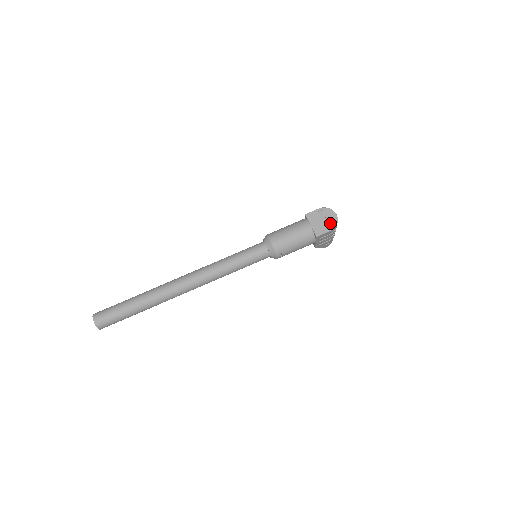
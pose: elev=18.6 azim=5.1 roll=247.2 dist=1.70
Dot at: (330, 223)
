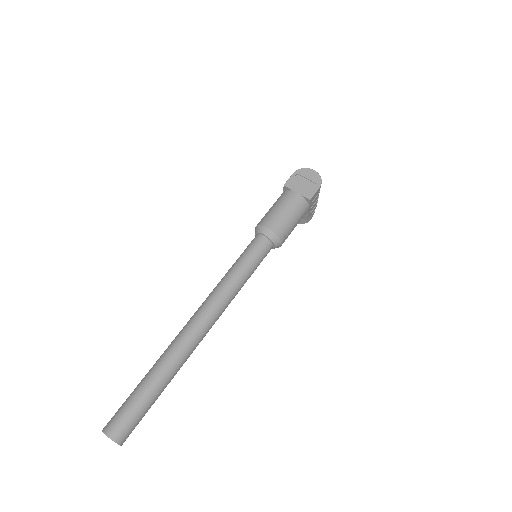
Dot at: (314, 181)
